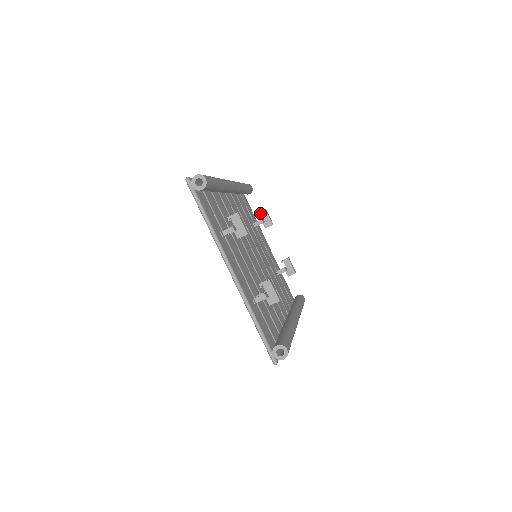
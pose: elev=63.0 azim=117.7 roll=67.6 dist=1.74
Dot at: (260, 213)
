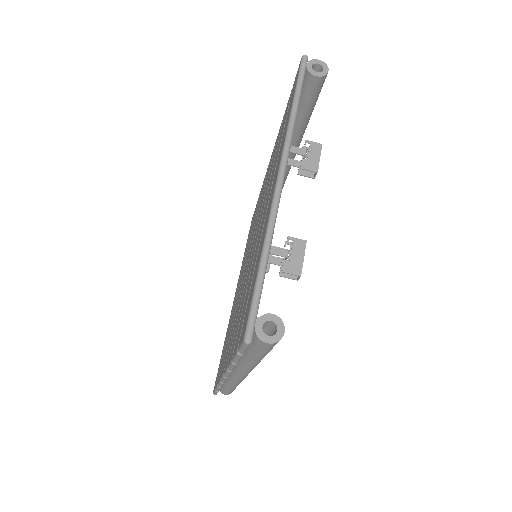
Dot at: occluded
